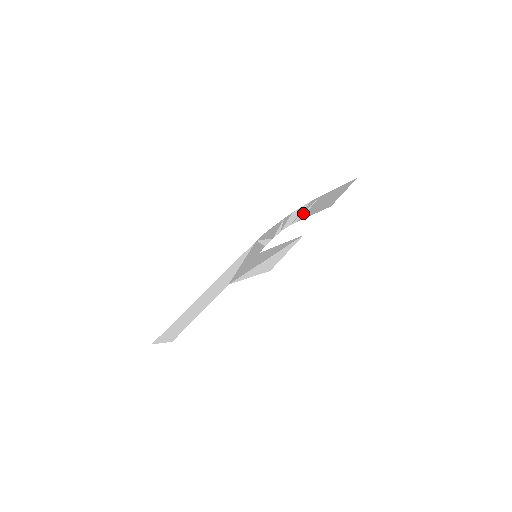
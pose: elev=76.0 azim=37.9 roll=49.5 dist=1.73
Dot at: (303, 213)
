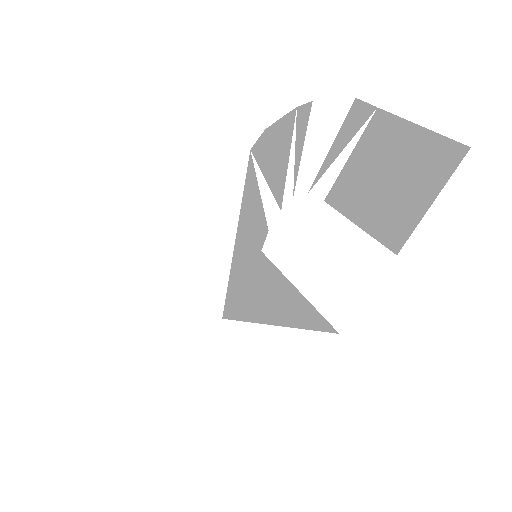
Dot at: (336, 166)
